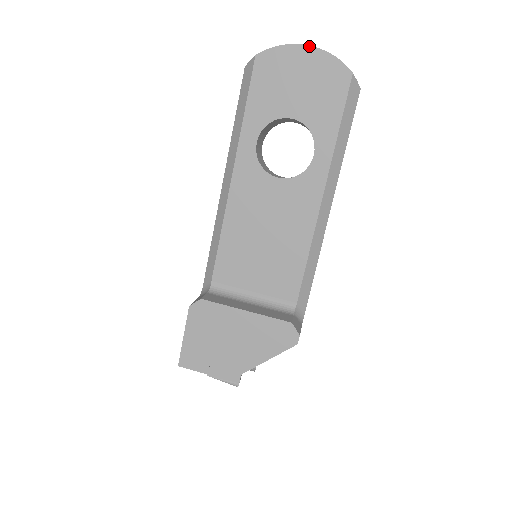
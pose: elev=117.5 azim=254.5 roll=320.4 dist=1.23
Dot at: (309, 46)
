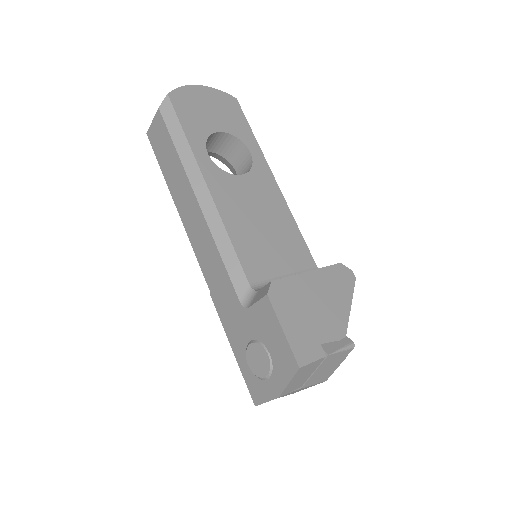
Dot at: (200, 85)
